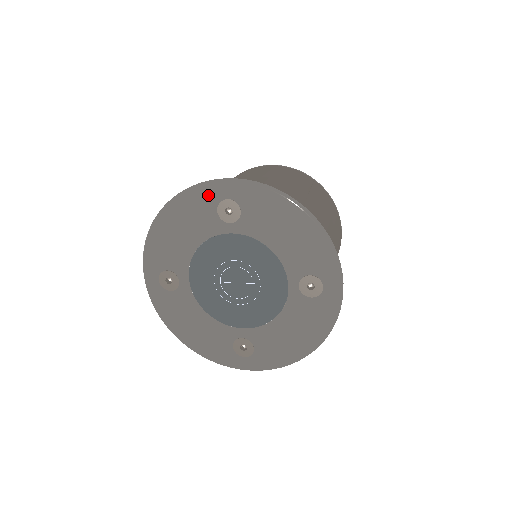
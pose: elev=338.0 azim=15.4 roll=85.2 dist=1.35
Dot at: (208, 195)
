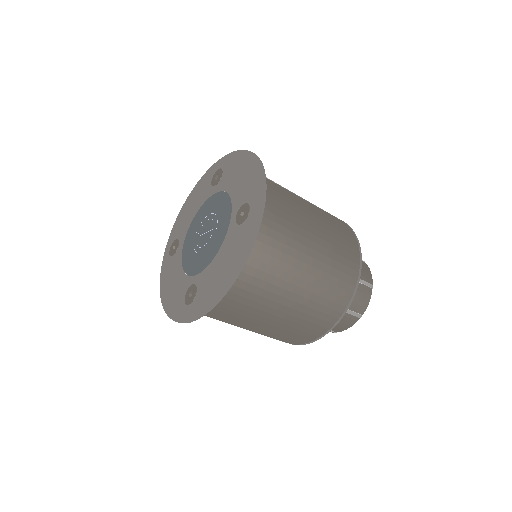
Dot at: (211, 172)
